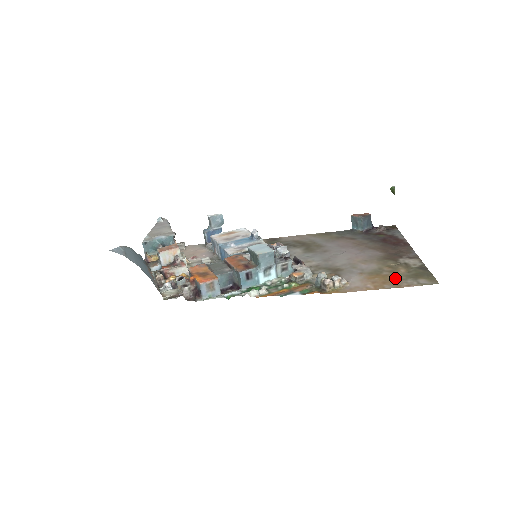
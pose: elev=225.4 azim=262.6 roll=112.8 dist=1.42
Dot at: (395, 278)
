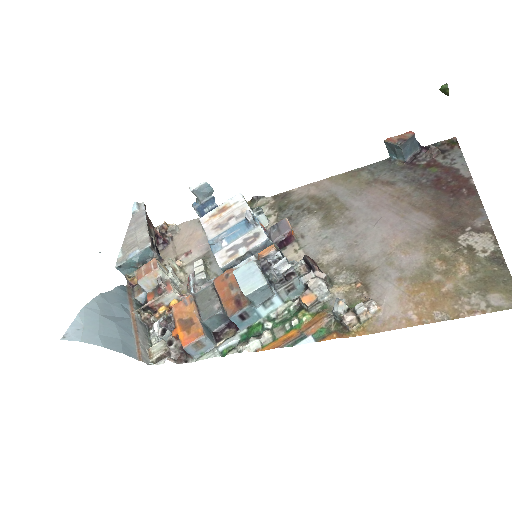
Dot at: (451, 292)
